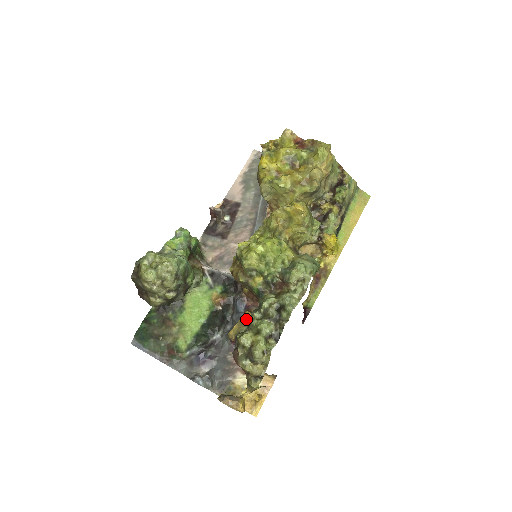
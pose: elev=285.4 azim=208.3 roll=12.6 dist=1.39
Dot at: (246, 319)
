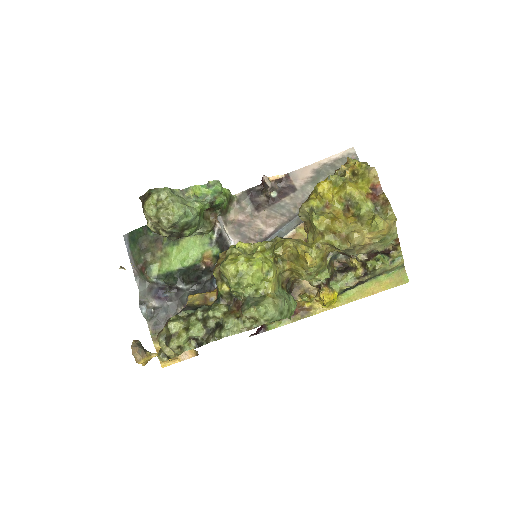
Dot at: (209, 297)
